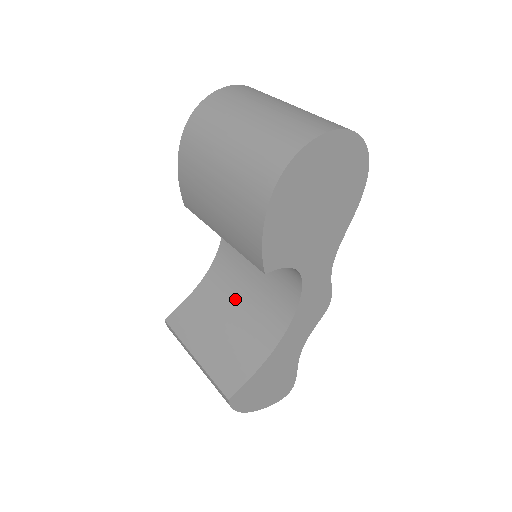
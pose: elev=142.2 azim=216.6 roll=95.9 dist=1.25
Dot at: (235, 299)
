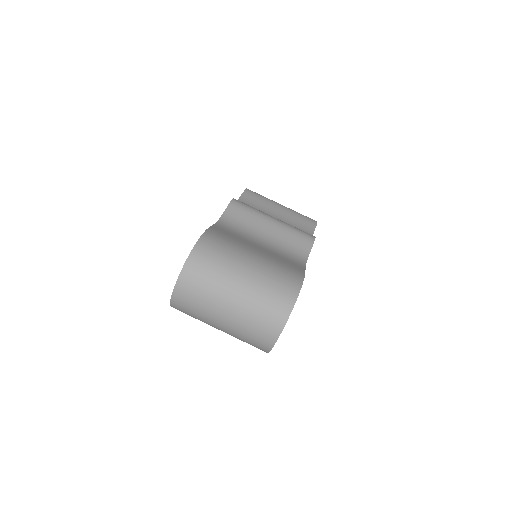
Dot at: occluded
